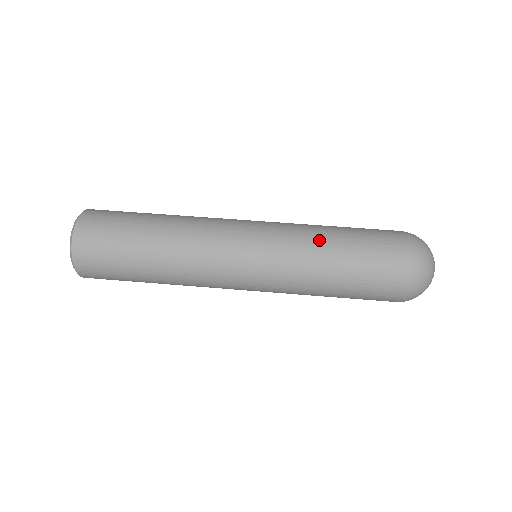
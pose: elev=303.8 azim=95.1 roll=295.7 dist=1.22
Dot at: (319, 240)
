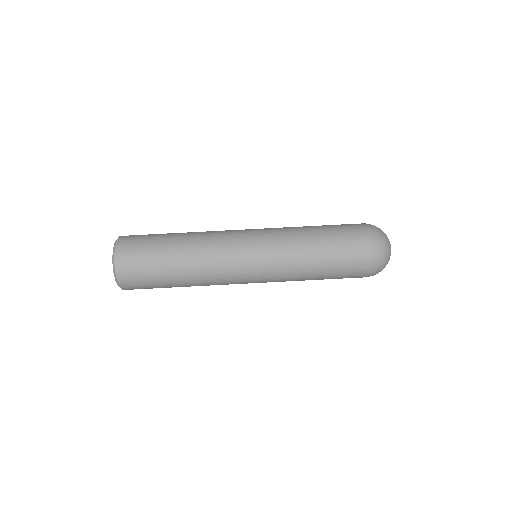
Dot at: (304, 246)
